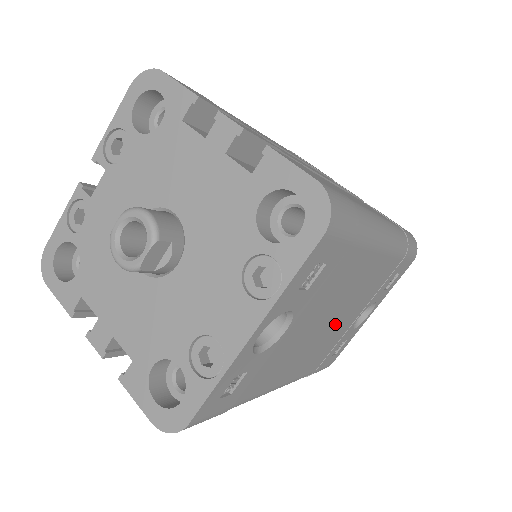
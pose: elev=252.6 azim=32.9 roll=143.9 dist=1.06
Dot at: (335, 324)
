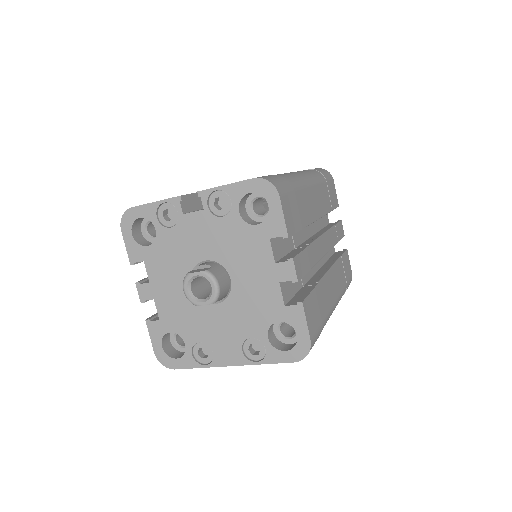
Dot at: occluded
